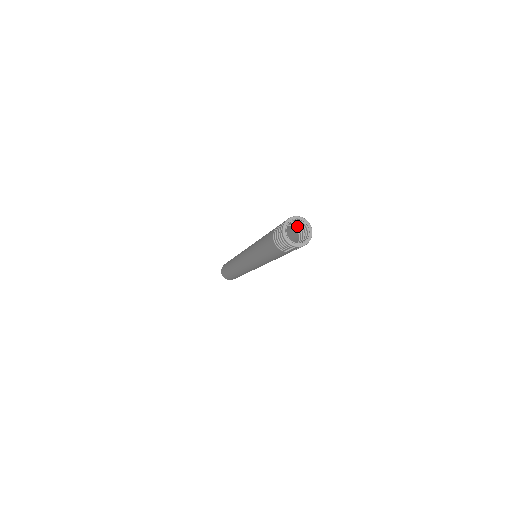
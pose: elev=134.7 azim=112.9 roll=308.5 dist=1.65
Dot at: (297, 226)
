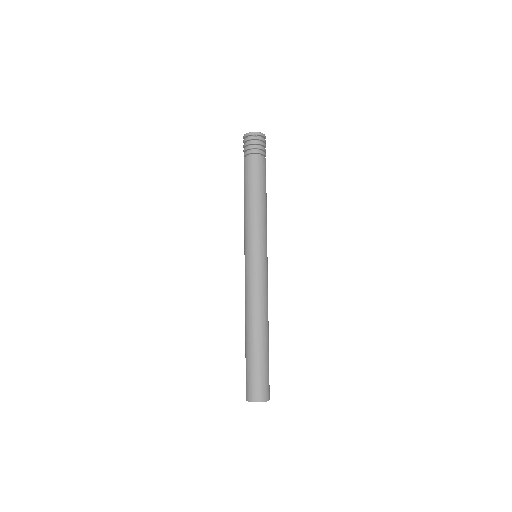
Dot at: occluded
